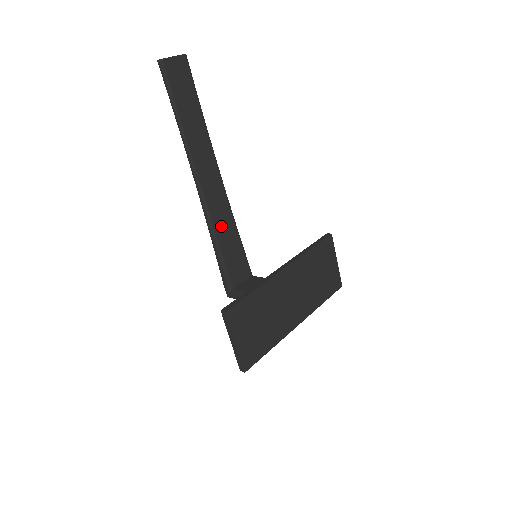
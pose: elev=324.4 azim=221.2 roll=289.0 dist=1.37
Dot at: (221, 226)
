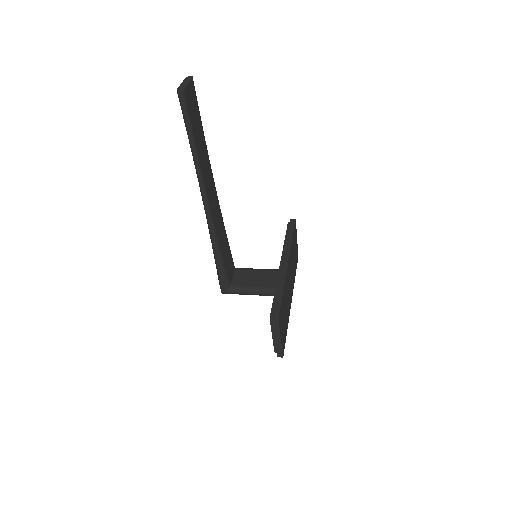
Dot at: (220, 235)
